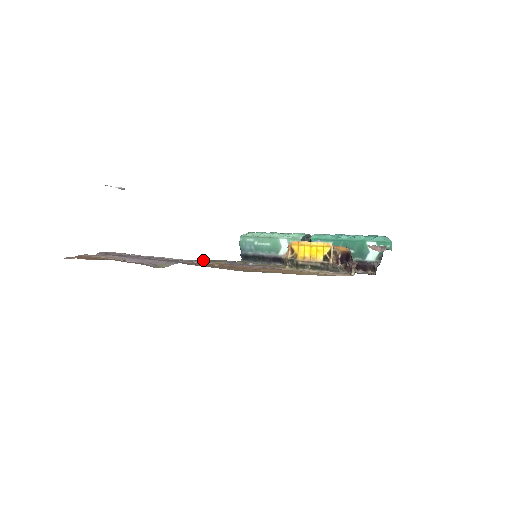
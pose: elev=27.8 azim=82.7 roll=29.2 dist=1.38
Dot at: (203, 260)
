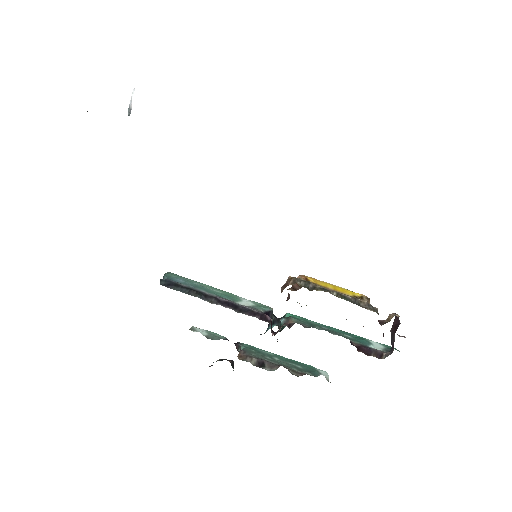
Dot at: occluded
